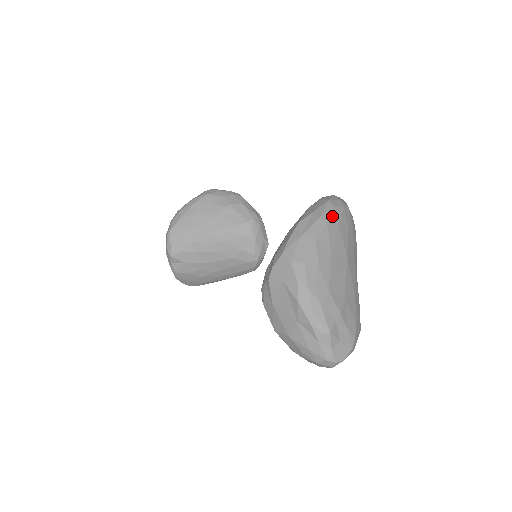
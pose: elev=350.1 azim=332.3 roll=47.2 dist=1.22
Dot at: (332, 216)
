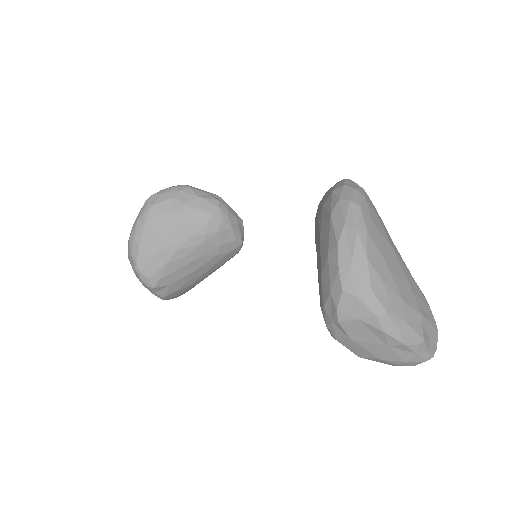
Dot at: (365, 218)
